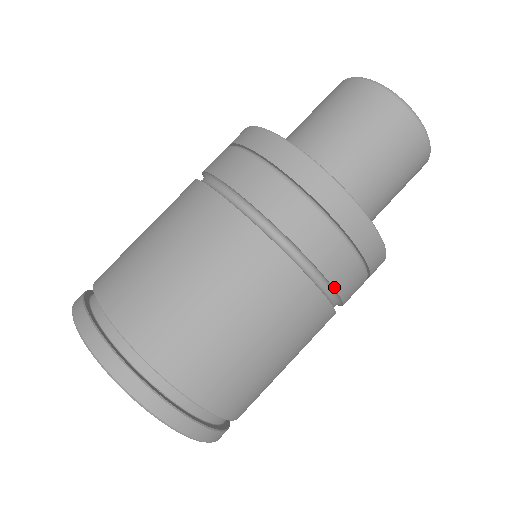
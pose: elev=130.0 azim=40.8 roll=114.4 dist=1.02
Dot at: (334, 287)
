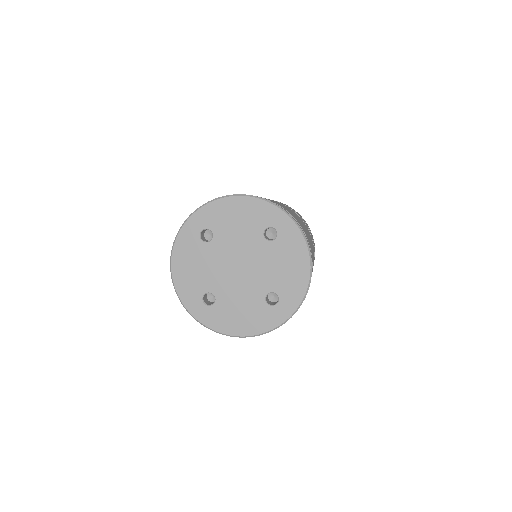
Dot at: occluded
